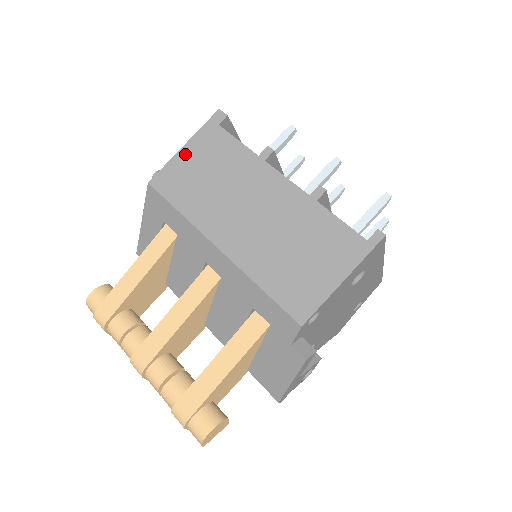
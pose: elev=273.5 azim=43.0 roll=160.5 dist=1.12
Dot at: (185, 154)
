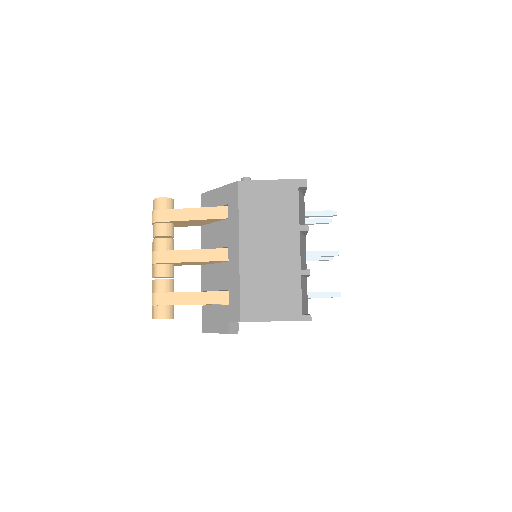
Dot at: (269, 185)
